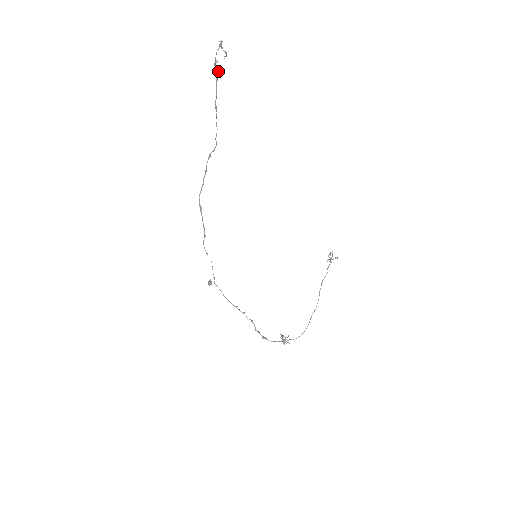
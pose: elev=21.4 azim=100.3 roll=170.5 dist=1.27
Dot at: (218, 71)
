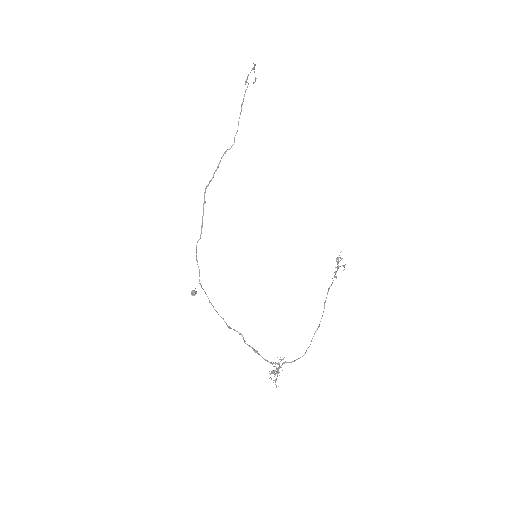
Dot at: (247, 87)
